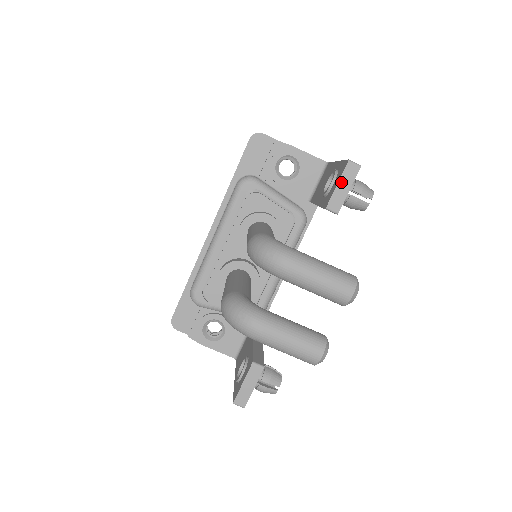
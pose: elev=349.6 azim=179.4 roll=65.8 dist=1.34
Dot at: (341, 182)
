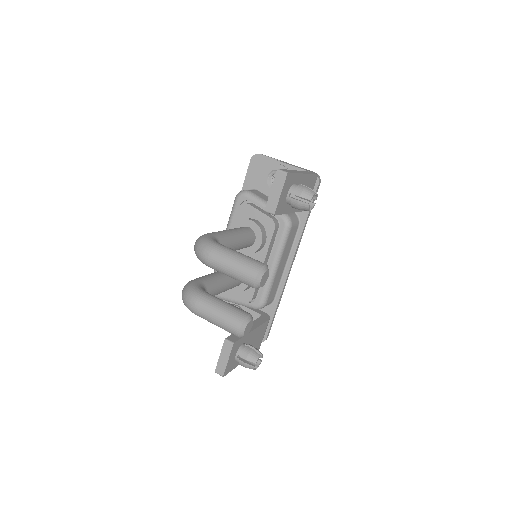
Dot at: (273, 188)
